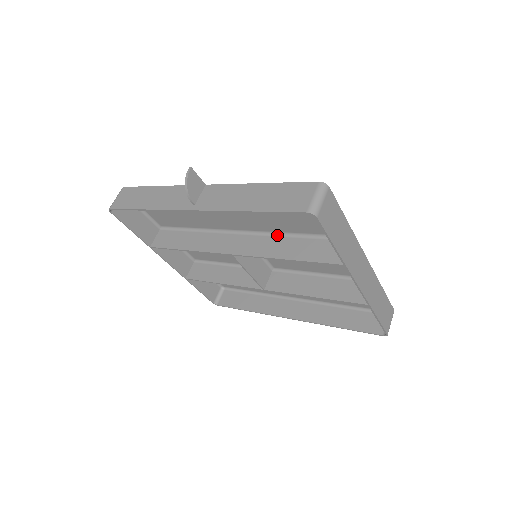
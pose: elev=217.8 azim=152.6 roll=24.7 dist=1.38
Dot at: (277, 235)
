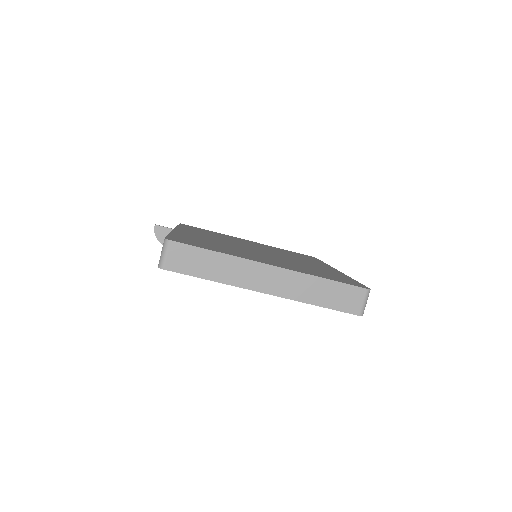
Dot at: occluded
